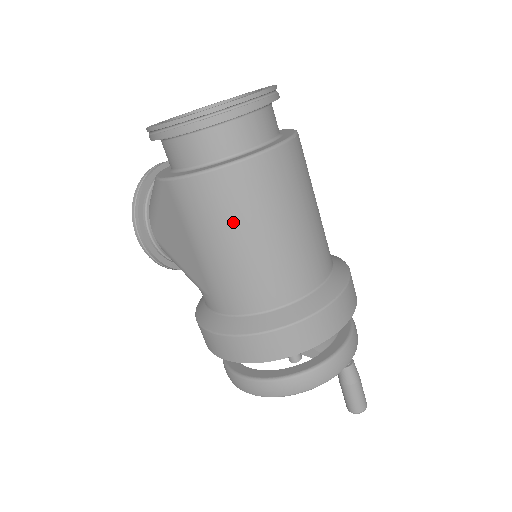
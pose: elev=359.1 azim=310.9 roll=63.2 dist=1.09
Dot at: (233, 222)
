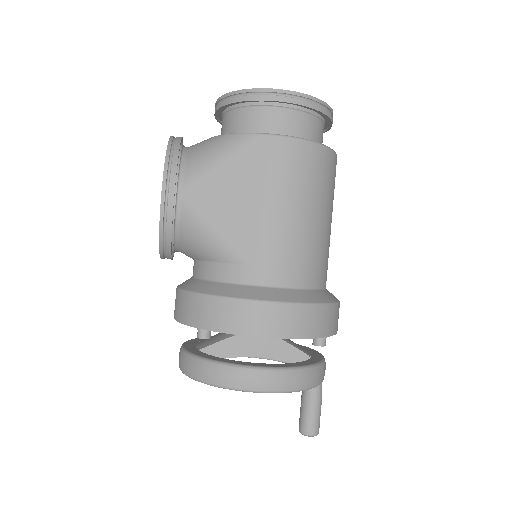
Dot at: (316, 193)
